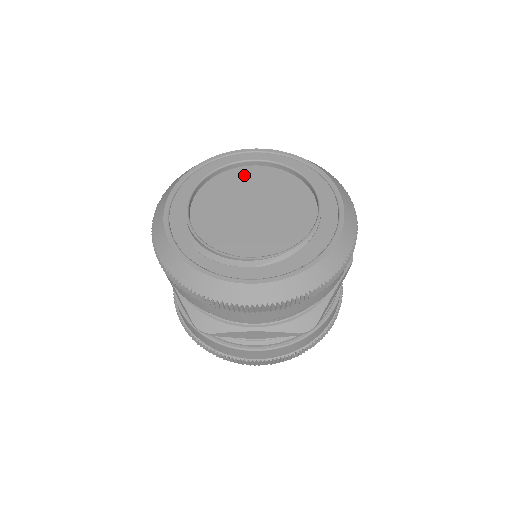
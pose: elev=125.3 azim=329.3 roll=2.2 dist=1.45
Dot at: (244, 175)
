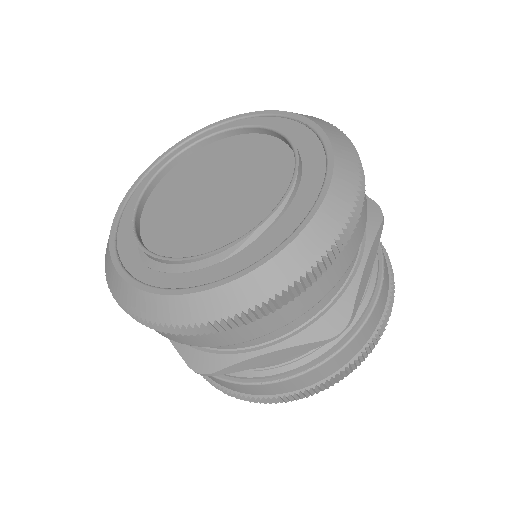
Dot at: (201, 158)
